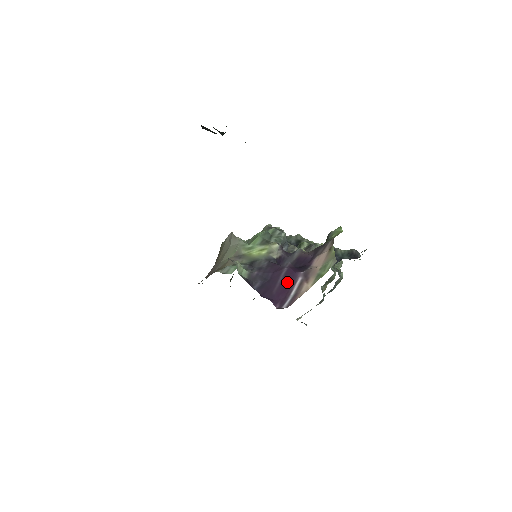
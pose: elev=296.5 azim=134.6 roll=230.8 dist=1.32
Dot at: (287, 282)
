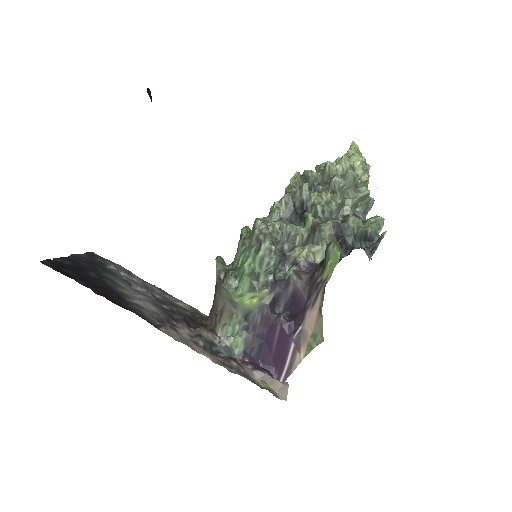
Dot at: (281, 347)
